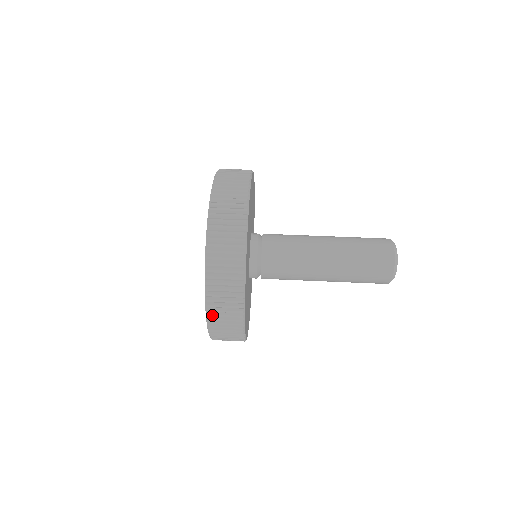
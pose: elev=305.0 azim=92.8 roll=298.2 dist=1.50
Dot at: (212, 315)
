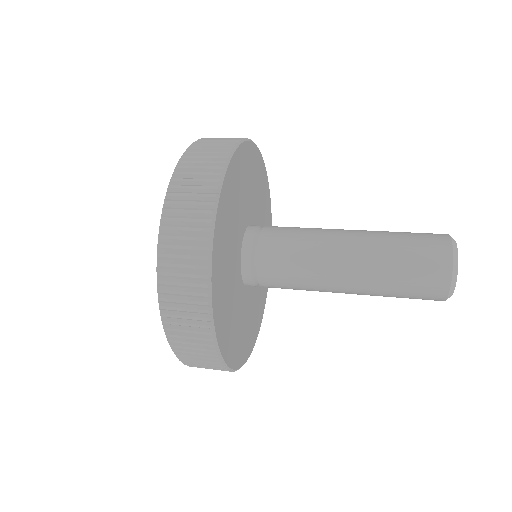
Dot at: (170, 210)
